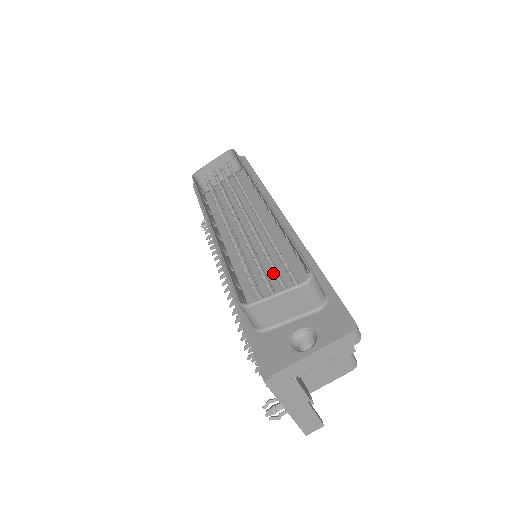
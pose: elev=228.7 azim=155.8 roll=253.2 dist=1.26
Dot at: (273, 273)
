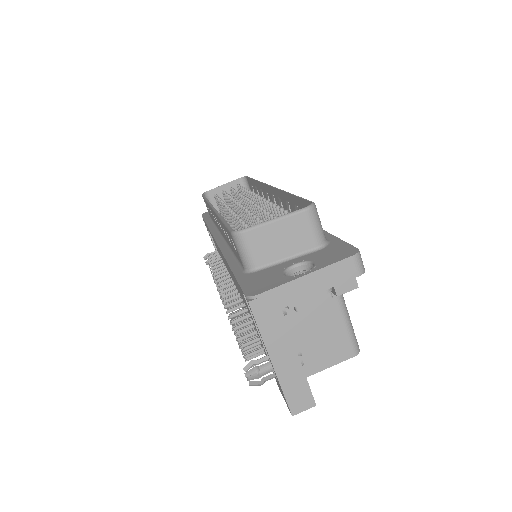
Dot at: occluded
